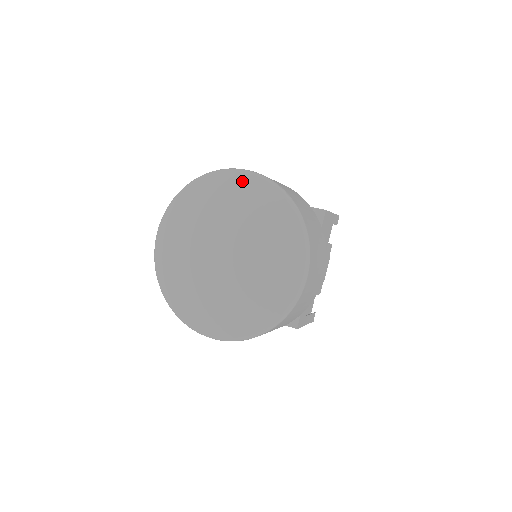
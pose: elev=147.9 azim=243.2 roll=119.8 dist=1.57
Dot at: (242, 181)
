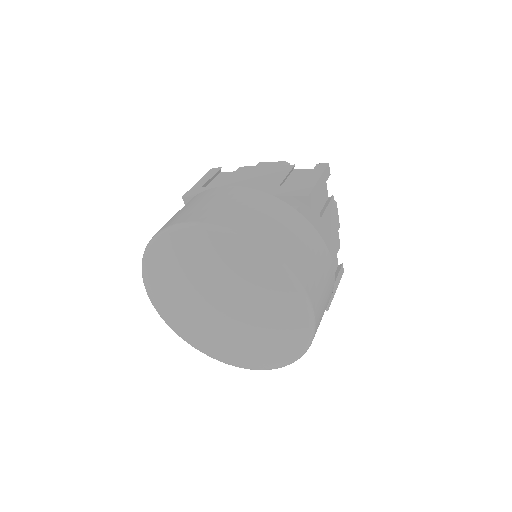
Dot at: (199, 239)
